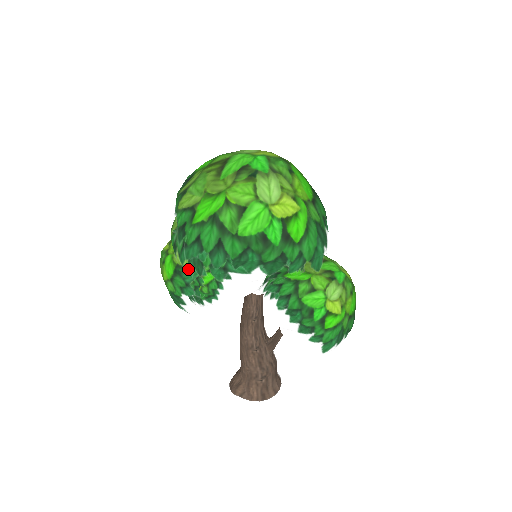
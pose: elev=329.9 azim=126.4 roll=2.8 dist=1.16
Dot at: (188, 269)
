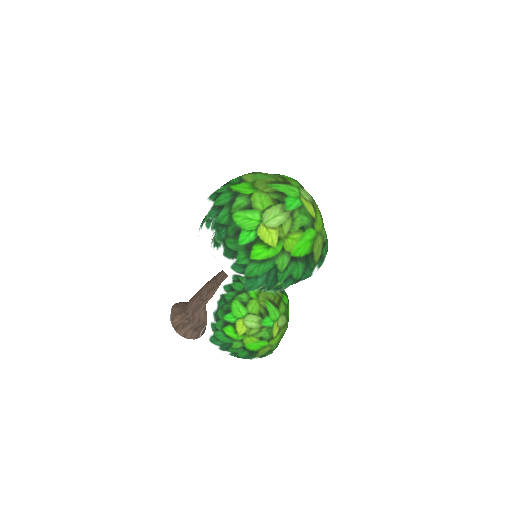
Dot at: occluded
